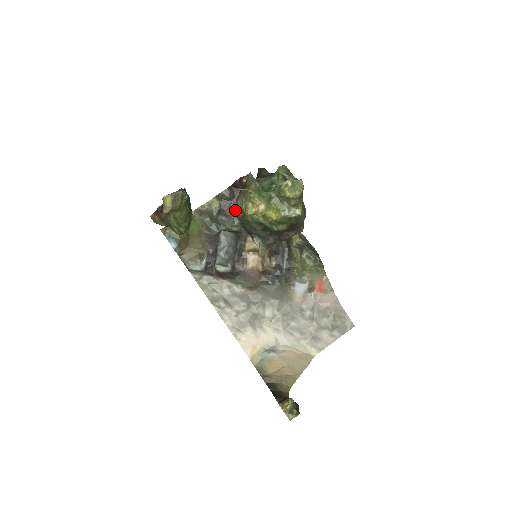
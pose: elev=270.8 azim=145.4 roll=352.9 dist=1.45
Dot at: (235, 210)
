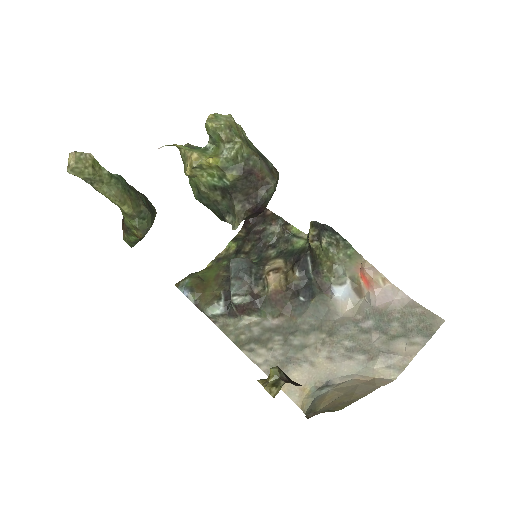
Dot at: (194, 194)
